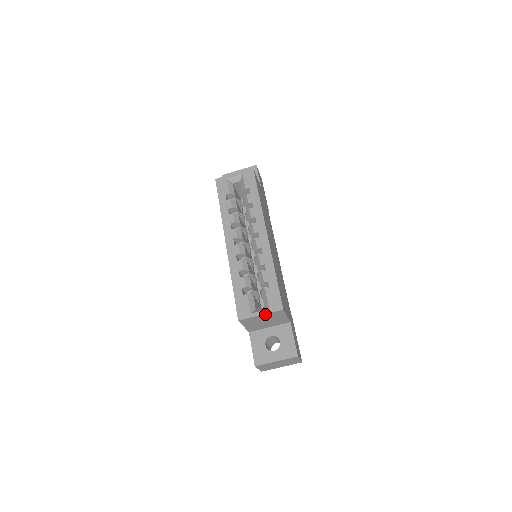
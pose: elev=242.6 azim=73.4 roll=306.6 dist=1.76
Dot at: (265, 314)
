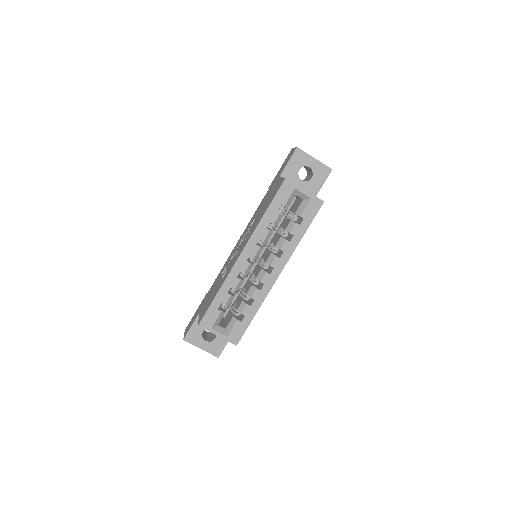
Dot at: (221, 337)
